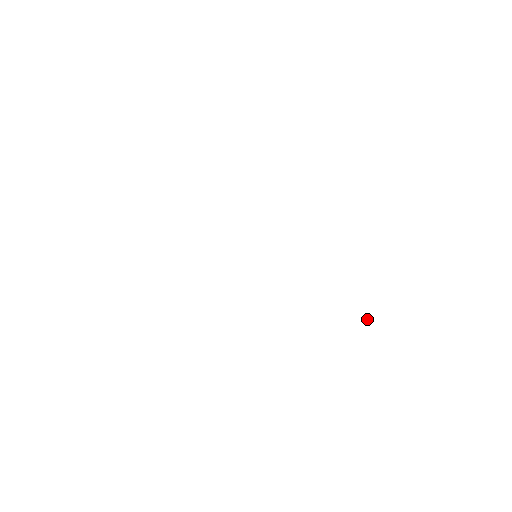
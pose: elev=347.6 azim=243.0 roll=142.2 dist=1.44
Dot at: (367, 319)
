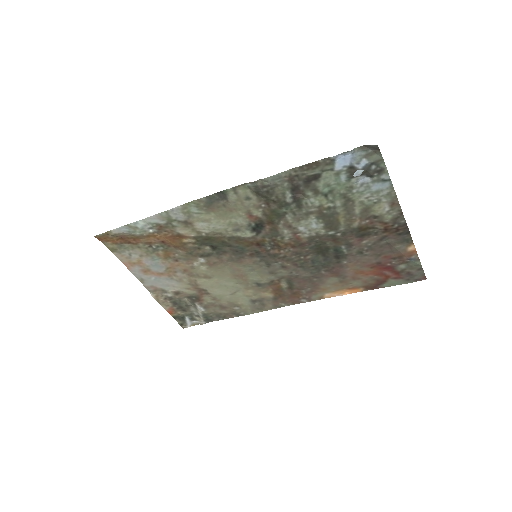
Dot at: occluded
